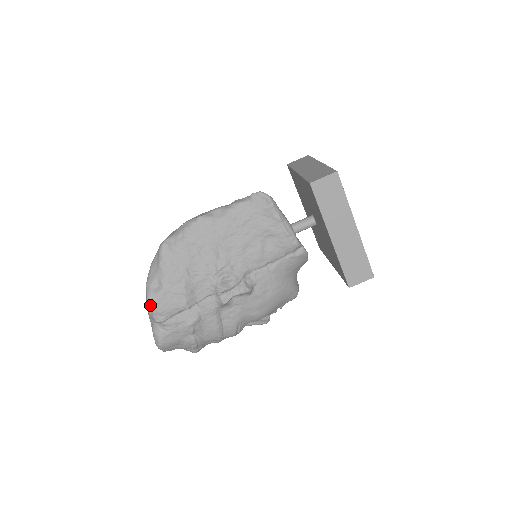
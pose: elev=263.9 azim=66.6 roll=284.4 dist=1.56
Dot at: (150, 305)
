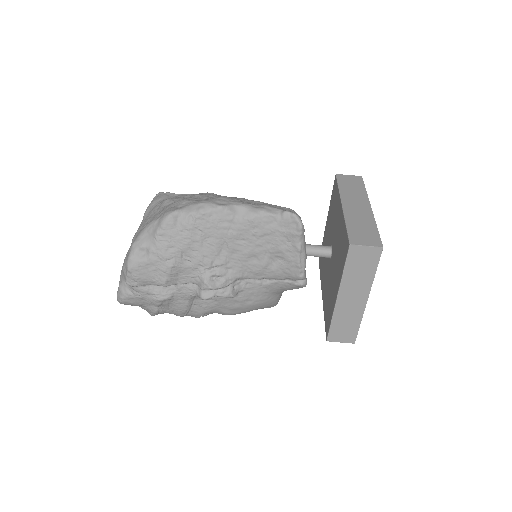
Dot at: (128, 268)
